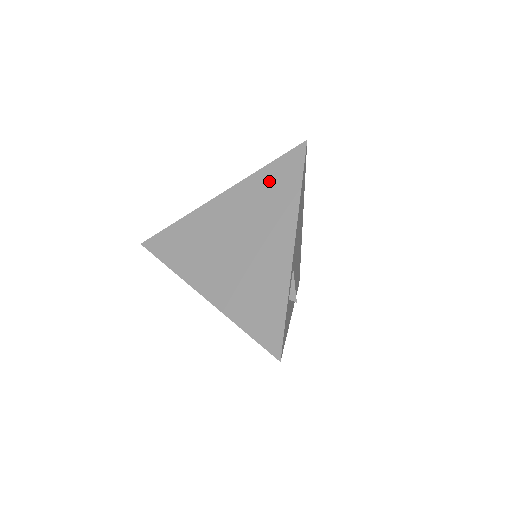
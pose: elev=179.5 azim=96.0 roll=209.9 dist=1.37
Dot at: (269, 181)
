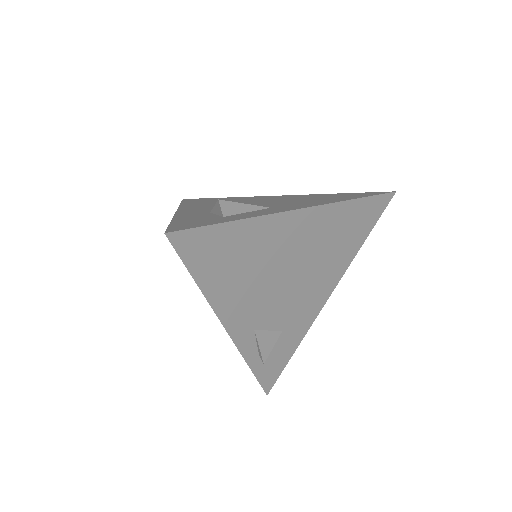
Dot at: occluded
